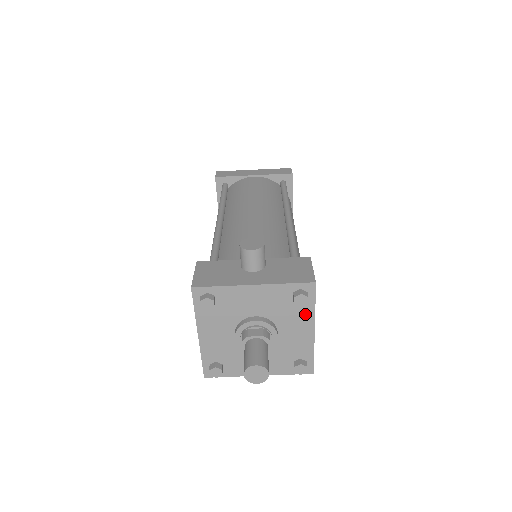
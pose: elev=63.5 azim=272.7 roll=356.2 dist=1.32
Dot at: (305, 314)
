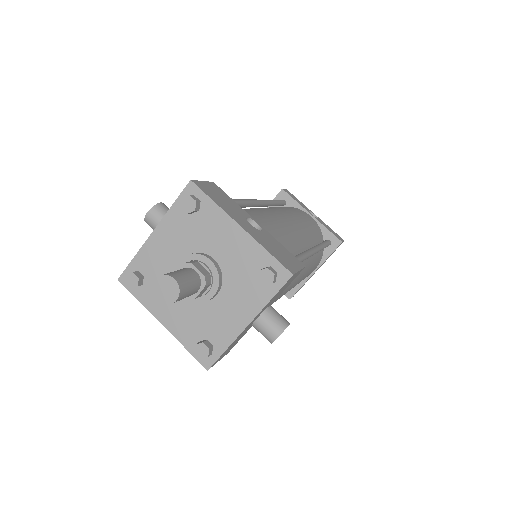
Dot at: (215, 218)
